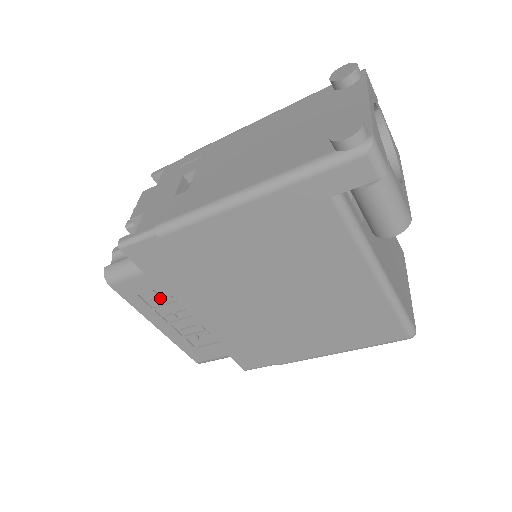
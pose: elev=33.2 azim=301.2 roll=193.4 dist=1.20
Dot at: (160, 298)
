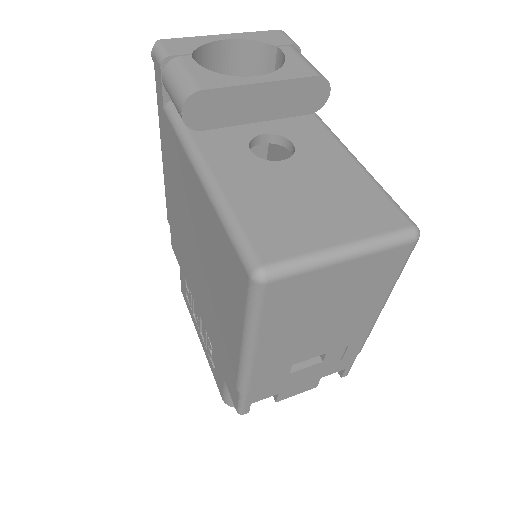
Dot at: (189, 295)
